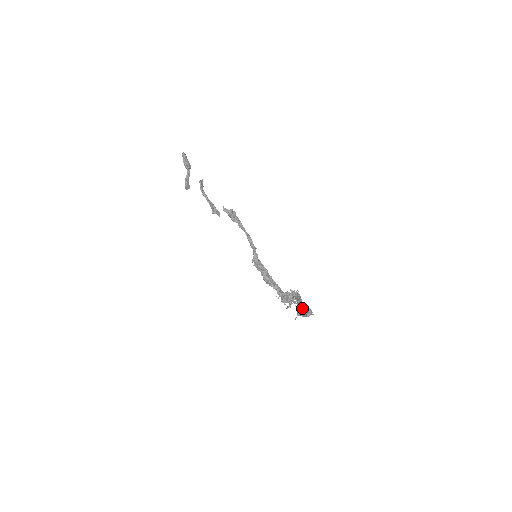
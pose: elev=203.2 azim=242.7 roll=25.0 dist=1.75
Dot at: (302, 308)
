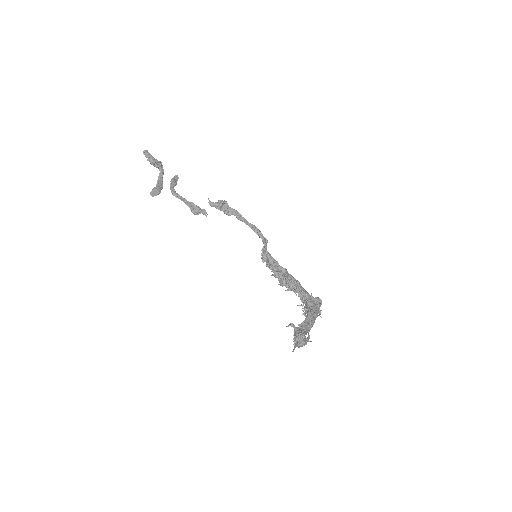
Dot at: (310, 326)
